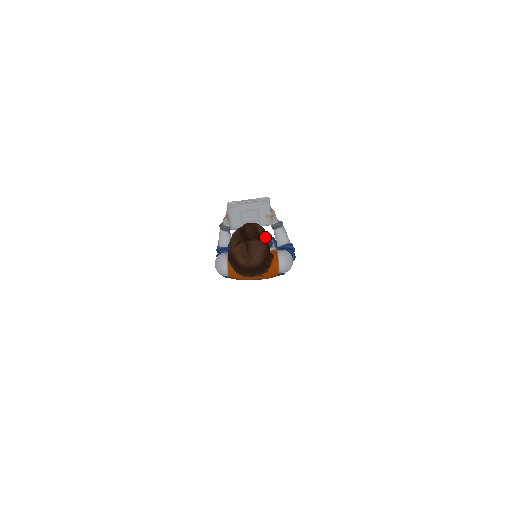
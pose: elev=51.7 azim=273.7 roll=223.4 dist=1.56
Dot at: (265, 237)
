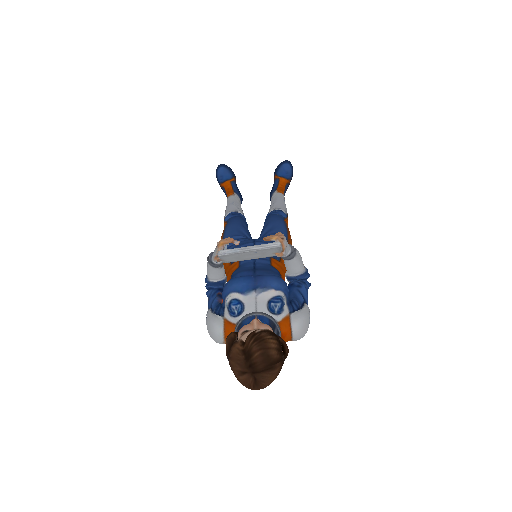
Dot at: (279, 356)
